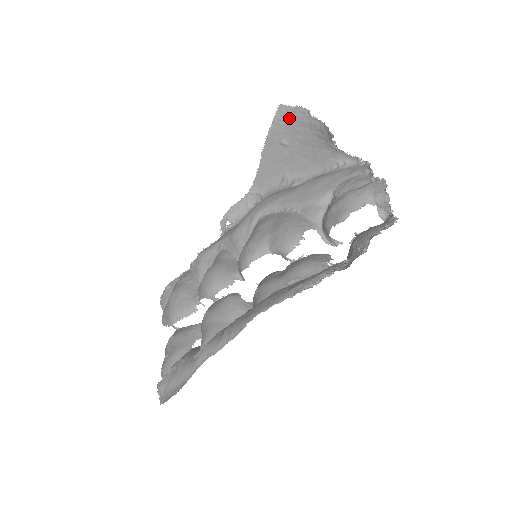
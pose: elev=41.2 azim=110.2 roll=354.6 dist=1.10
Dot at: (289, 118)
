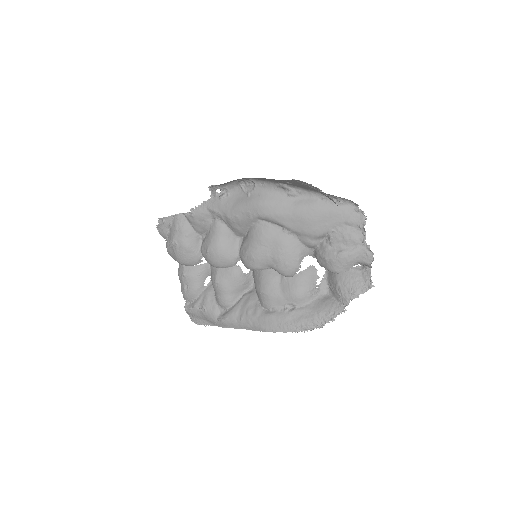
Dot at: (300, 183)
